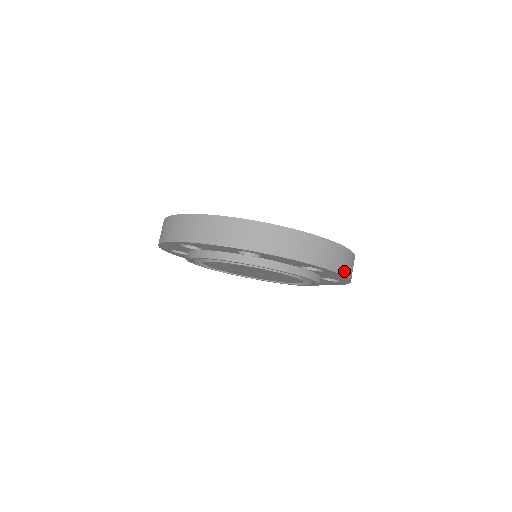
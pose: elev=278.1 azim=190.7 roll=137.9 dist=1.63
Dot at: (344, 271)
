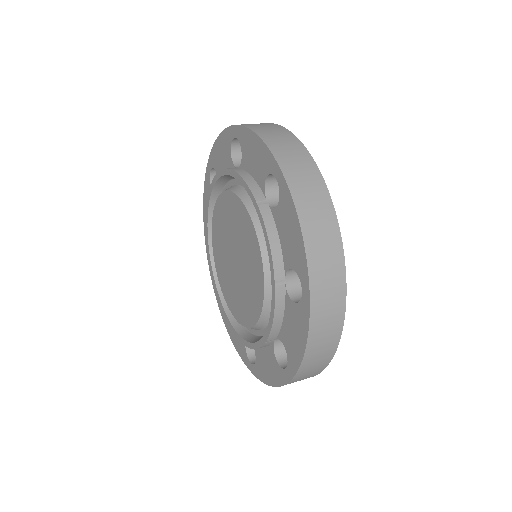
Dot at: (301, 206)
